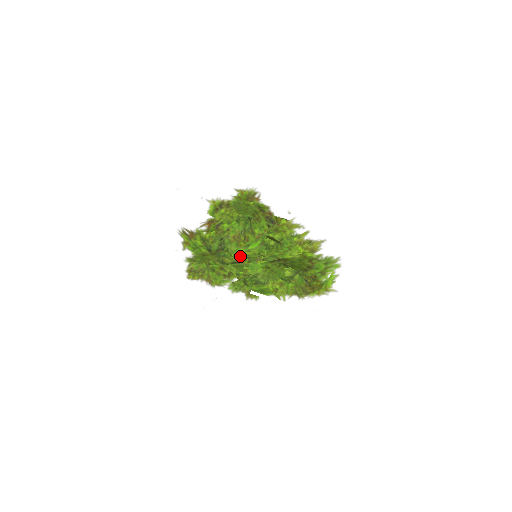
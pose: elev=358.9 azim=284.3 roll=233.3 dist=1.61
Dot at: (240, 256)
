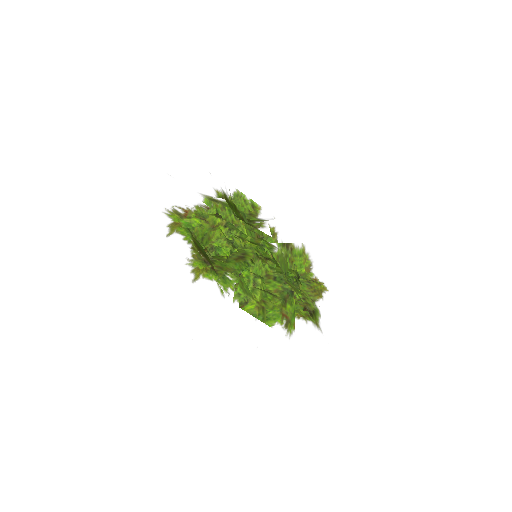
Dot at: (251, 236)
